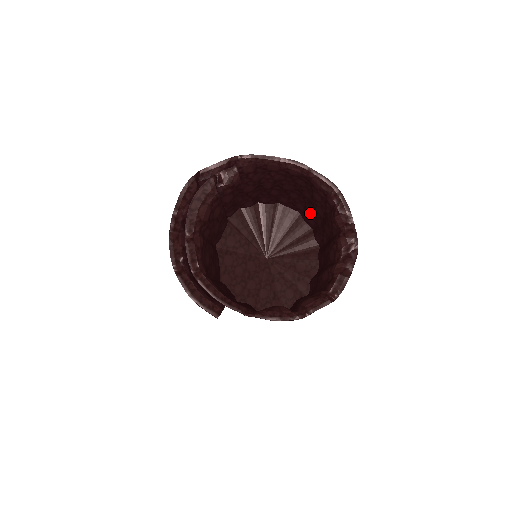
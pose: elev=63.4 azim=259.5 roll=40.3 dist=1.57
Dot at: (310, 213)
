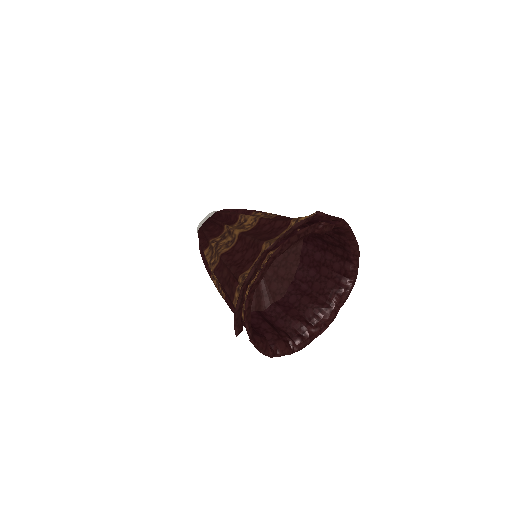
Dot at: (314, 259)
